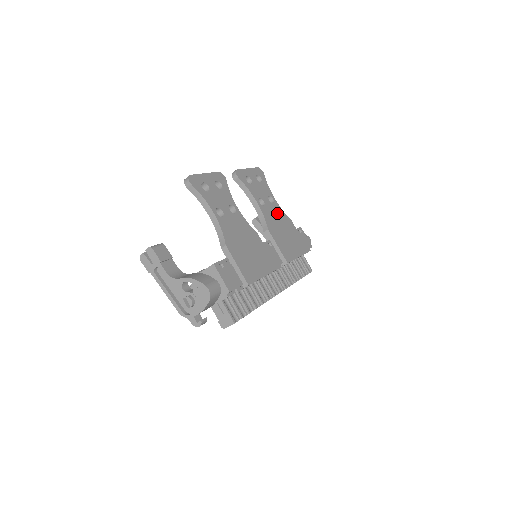
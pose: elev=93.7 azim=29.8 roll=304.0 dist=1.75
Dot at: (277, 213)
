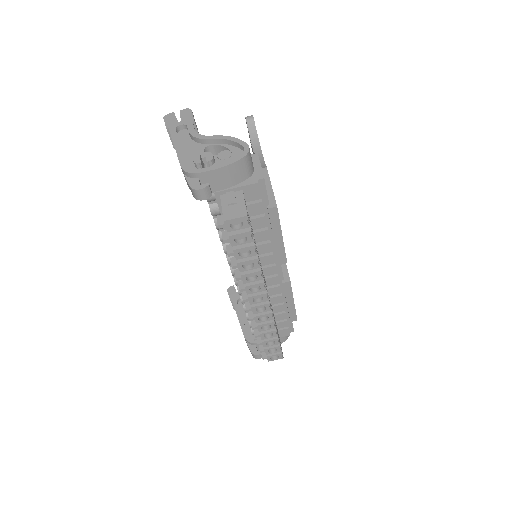
Dot at: occluded
